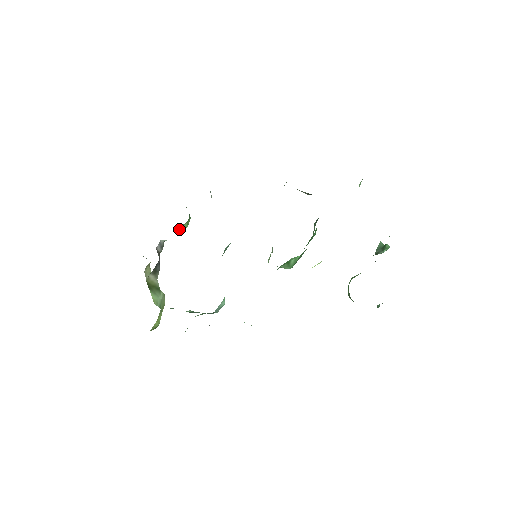
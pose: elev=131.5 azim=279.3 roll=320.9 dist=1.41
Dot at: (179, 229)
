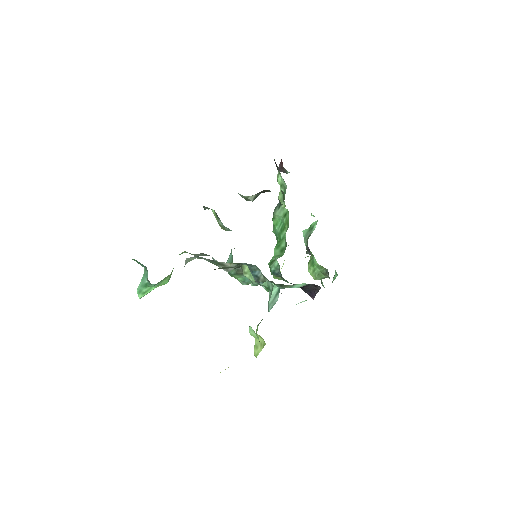
Dot at: (169, 277)
